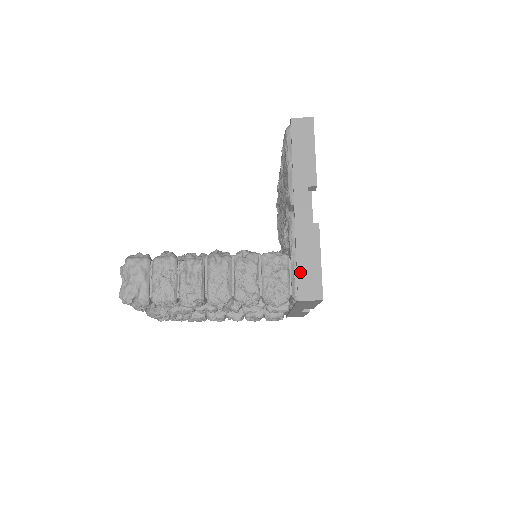
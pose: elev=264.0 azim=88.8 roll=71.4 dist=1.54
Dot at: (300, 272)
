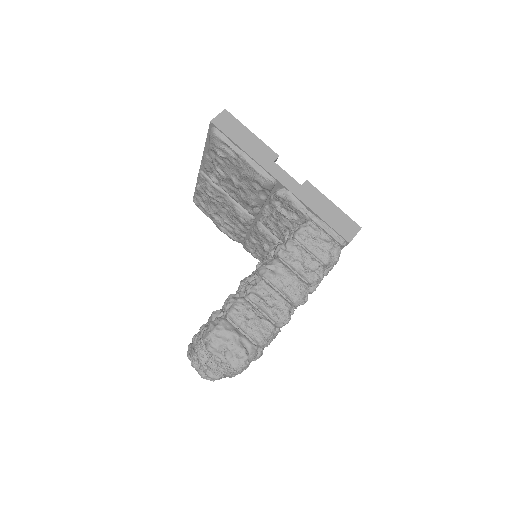
Dot at: (331, 223)
